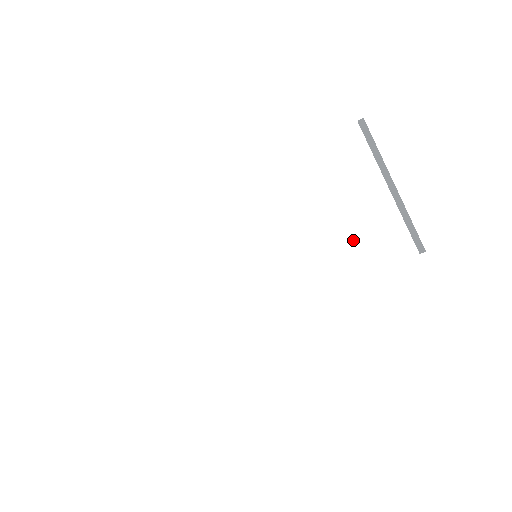
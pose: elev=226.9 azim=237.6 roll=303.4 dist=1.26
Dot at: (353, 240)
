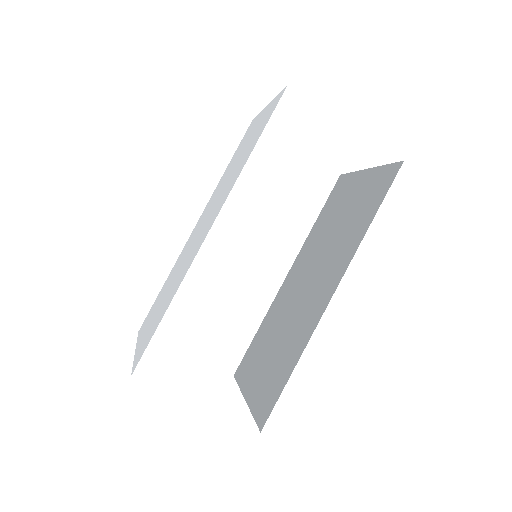
Dot at: (252, 136)
